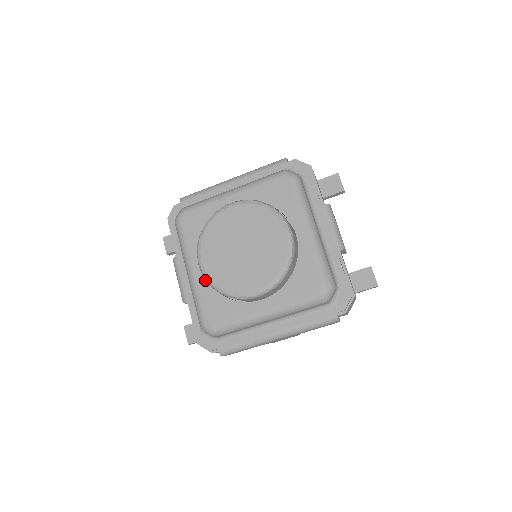
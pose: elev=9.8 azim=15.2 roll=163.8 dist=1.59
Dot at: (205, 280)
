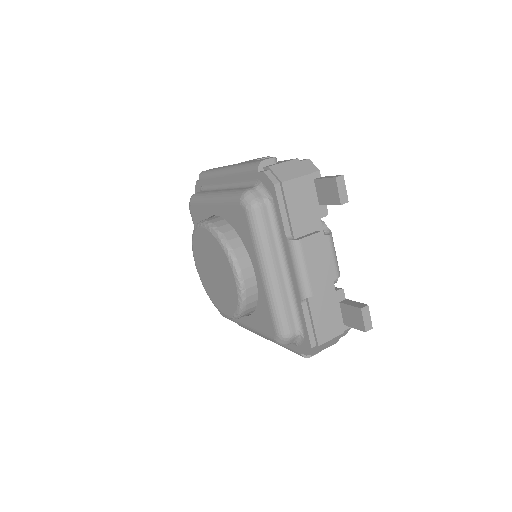
Dot at: occluded
